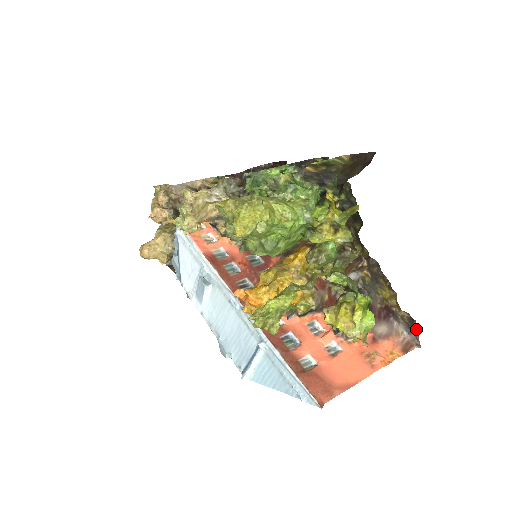
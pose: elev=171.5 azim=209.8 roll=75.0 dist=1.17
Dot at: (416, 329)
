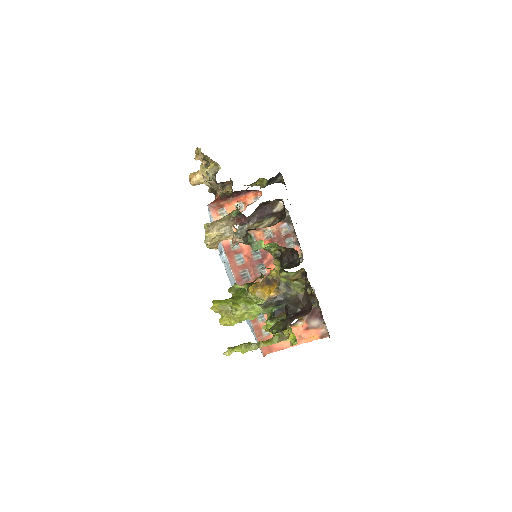
Dot at: occluded
